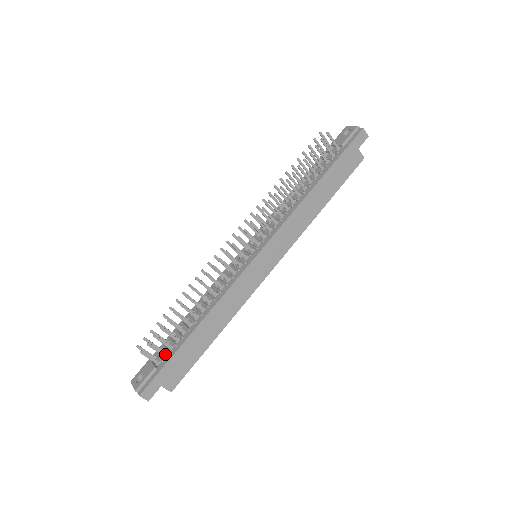
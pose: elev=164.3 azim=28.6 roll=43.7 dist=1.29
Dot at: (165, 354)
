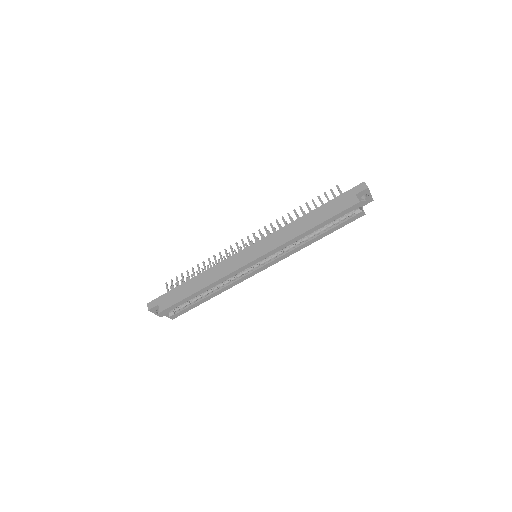
Dot at: occluded
